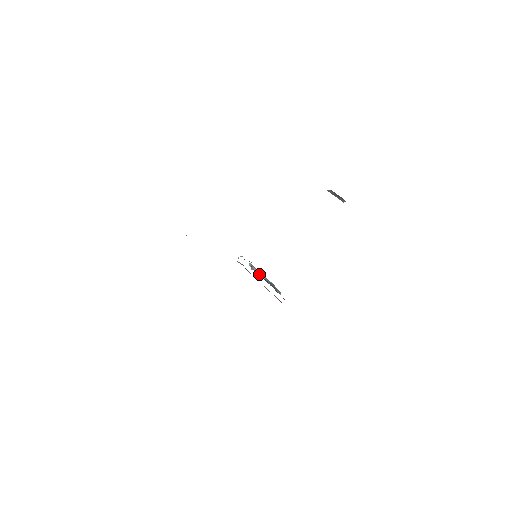
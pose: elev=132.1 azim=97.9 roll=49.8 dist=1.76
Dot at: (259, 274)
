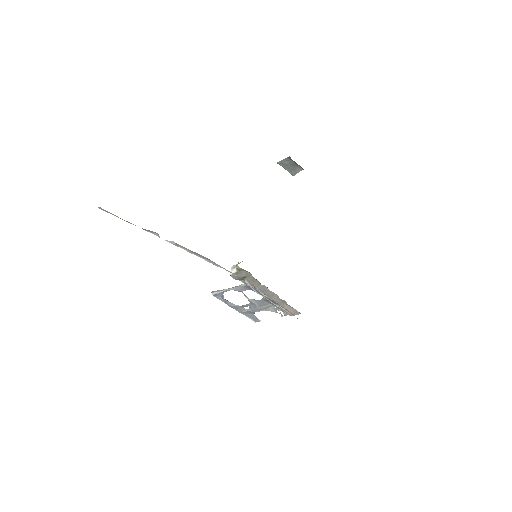
Dot at: (228, 303)
